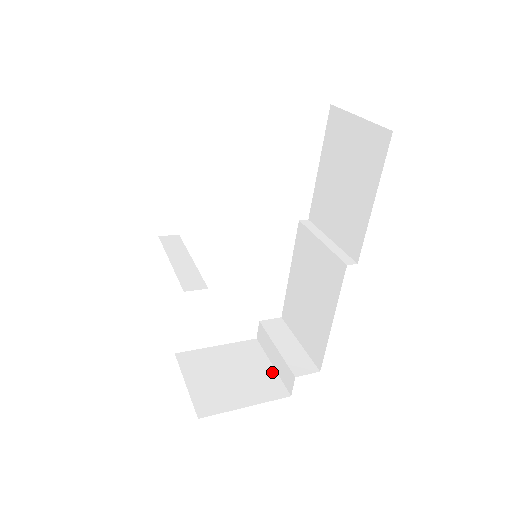
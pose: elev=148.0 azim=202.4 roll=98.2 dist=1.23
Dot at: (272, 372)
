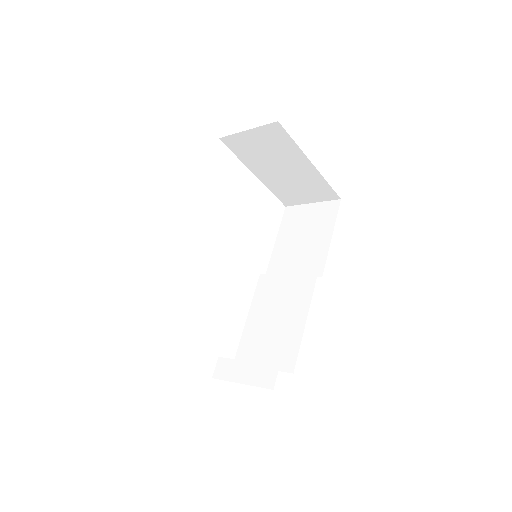
Dot at: (245, 383)
